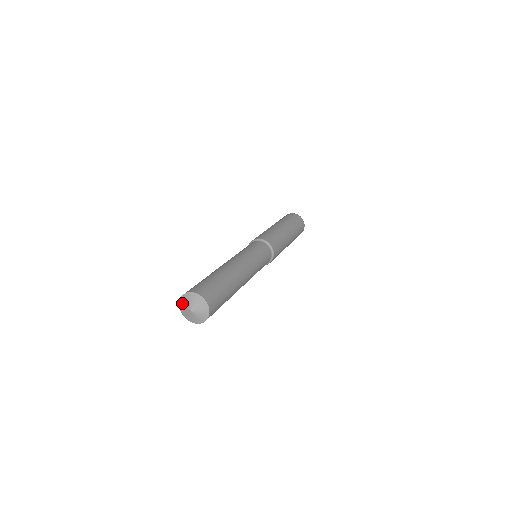
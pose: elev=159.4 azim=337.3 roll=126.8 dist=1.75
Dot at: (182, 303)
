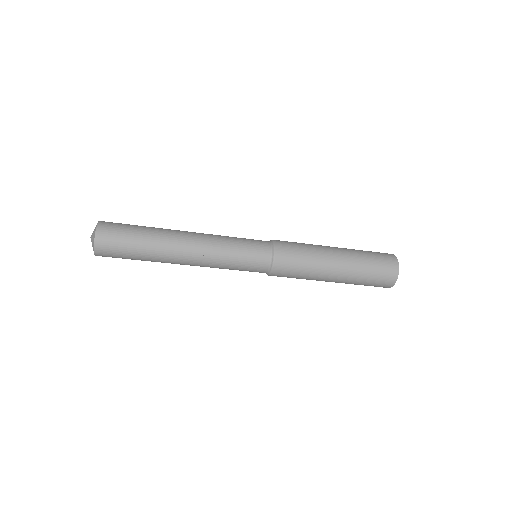
Dot at: occluded
